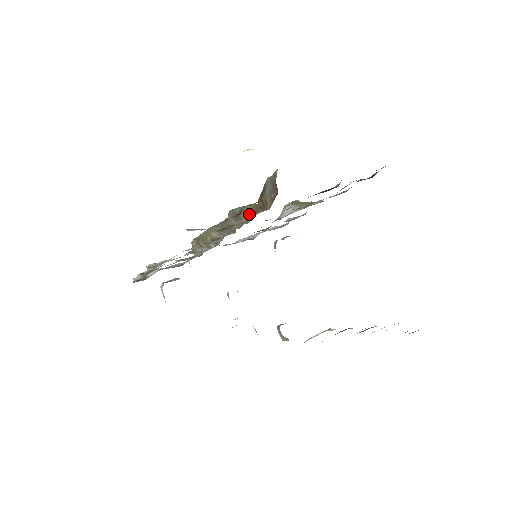
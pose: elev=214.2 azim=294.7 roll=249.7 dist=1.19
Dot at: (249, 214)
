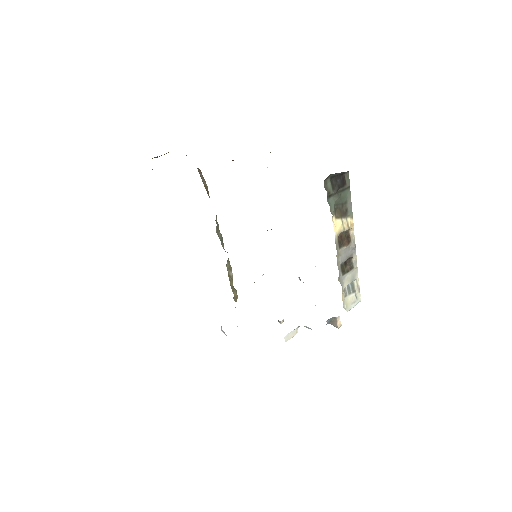
Dot at: occluded
